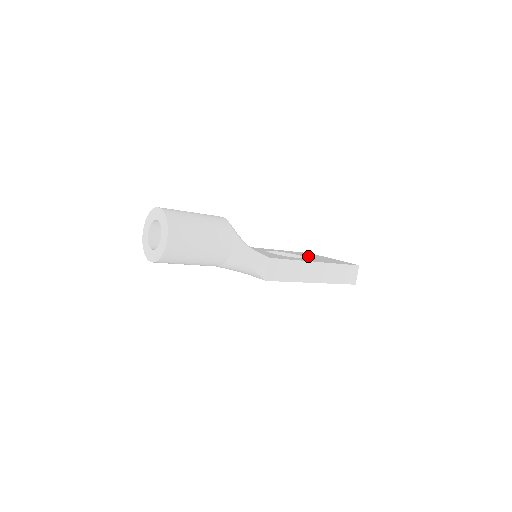
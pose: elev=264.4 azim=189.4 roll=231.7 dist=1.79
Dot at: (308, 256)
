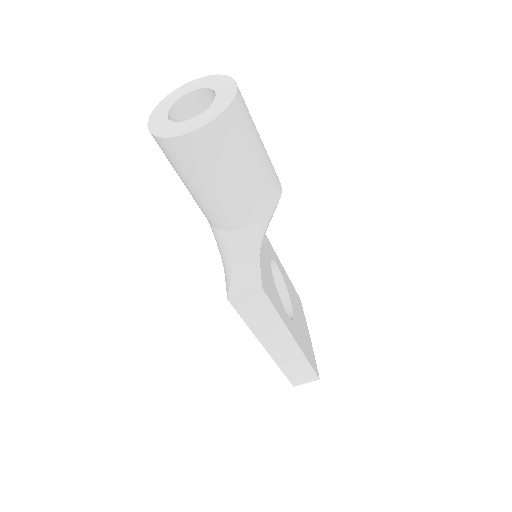
Dot at: occluded
